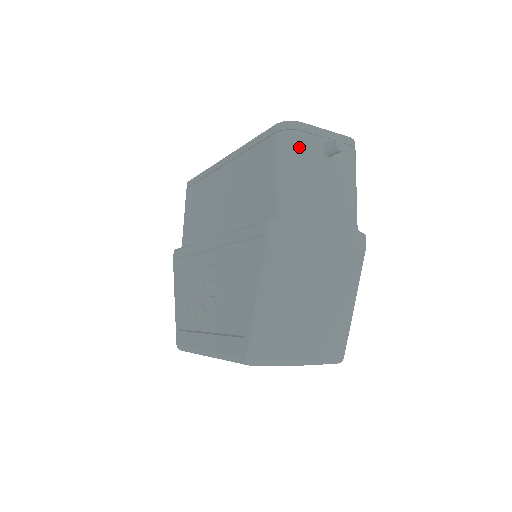
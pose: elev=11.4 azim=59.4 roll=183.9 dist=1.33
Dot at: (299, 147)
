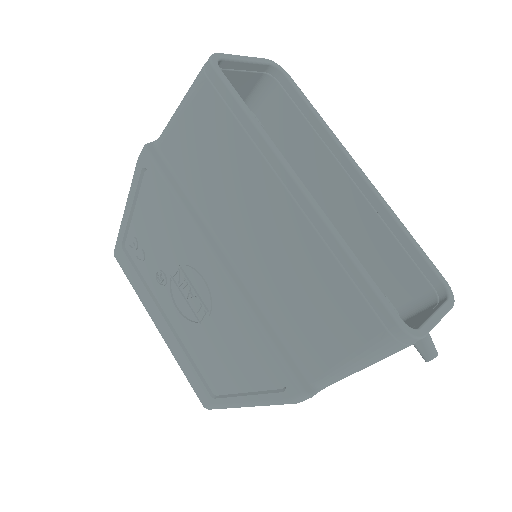
Dot at: occluded
